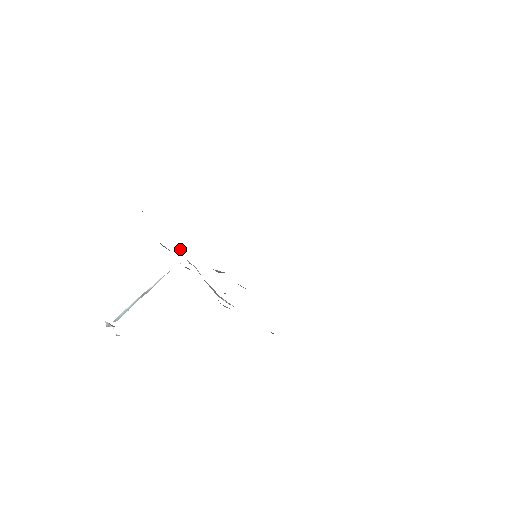
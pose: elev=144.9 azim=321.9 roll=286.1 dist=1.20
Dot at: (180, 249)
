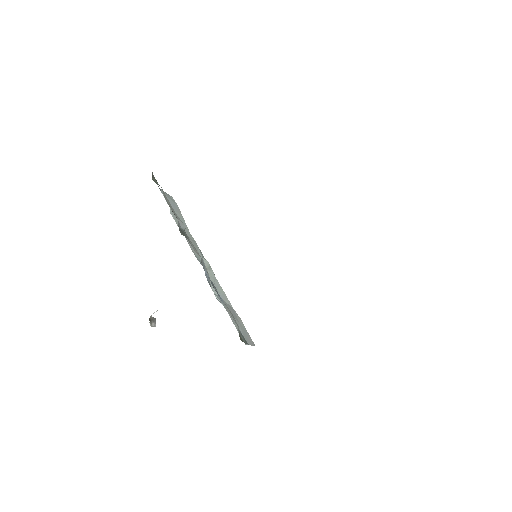
Dot at: occluded
